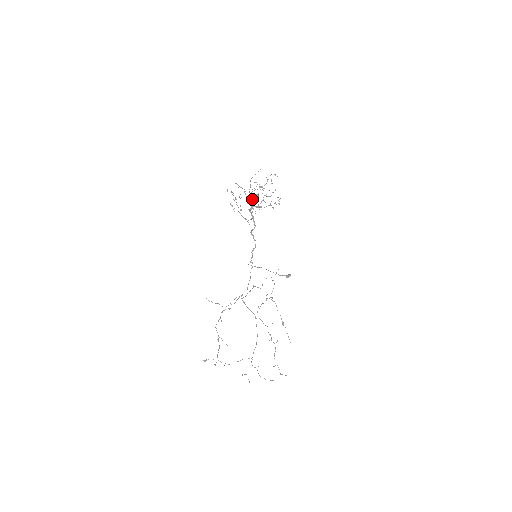
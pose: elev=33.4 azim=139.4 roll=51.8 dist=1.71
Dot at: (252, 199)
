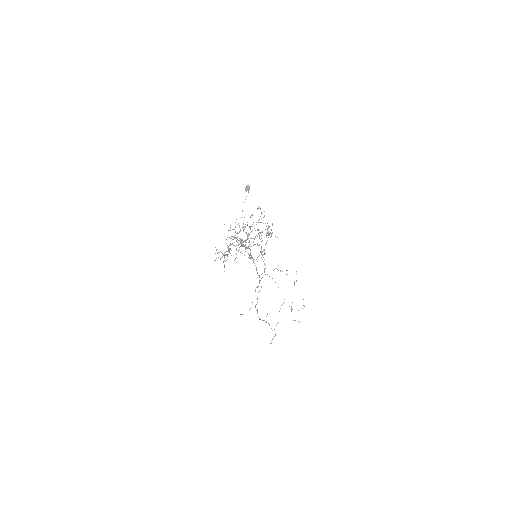
Dot at: (245, 245)
